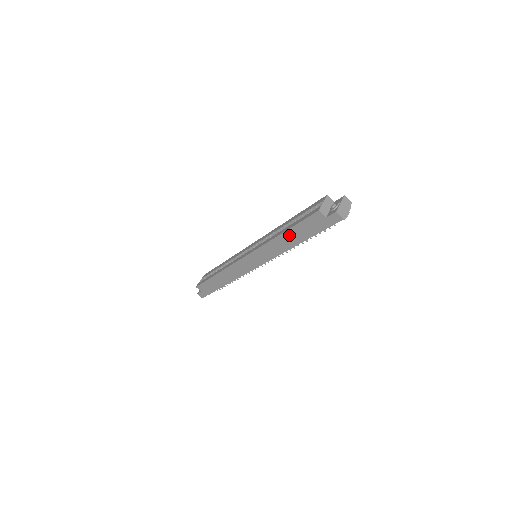
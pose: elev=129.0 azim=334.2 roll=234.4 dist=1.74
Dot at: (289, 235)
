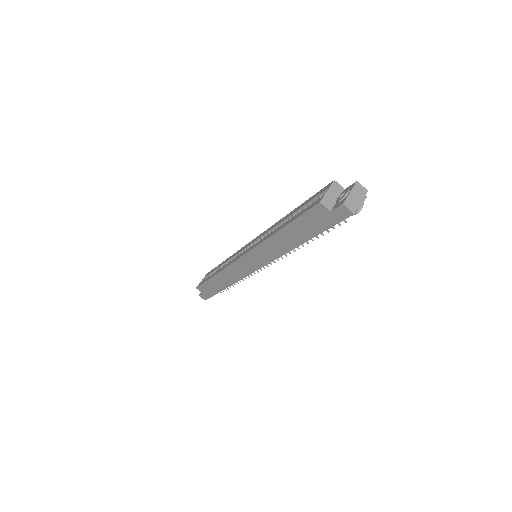
Dot at: (287, 233)
